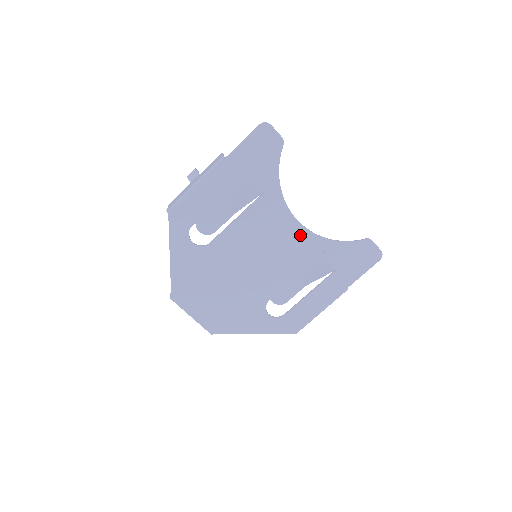
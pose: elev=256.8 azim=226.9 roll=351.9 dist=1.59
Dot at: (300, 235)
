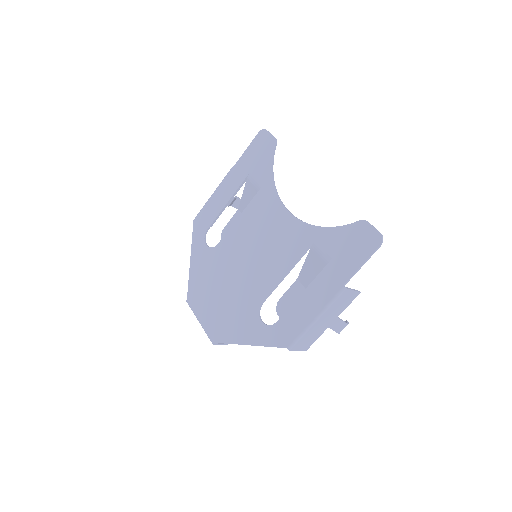
Dot at: (290, 226)
